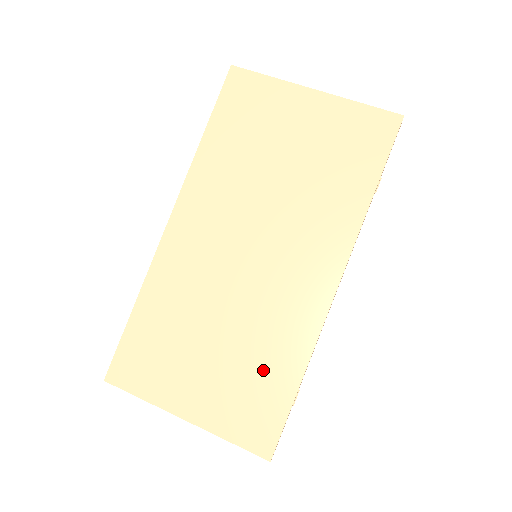
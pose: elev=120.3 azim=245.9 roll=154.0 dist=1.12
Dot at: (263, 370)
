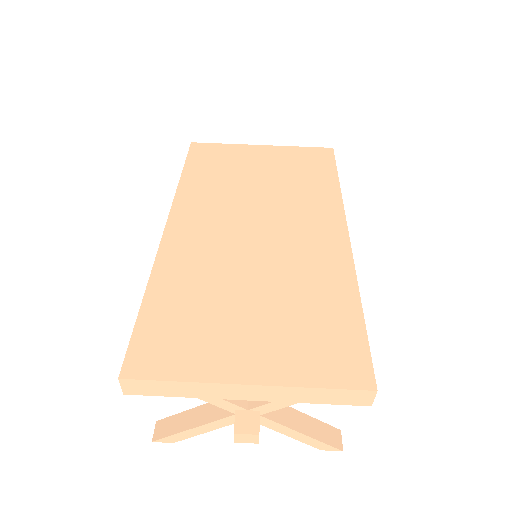
Dot at: (318, 308)
